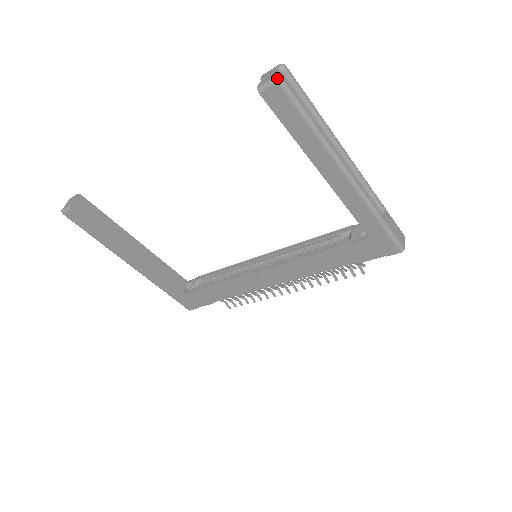
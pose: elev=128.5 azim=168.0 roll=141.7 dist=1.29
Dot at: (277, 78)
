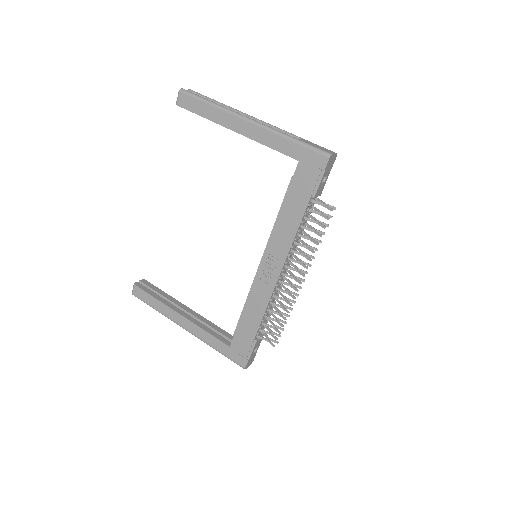
Dot at: (179, 90)
